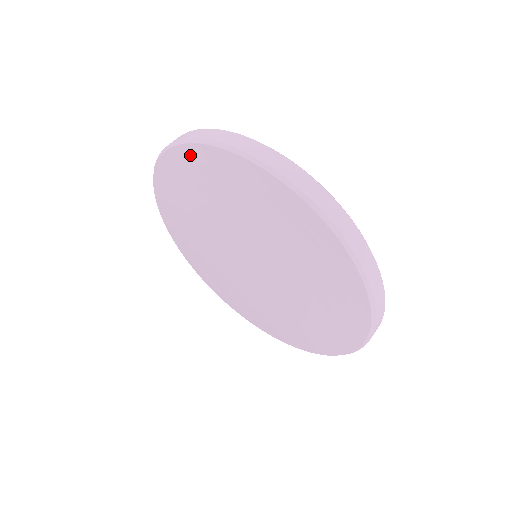
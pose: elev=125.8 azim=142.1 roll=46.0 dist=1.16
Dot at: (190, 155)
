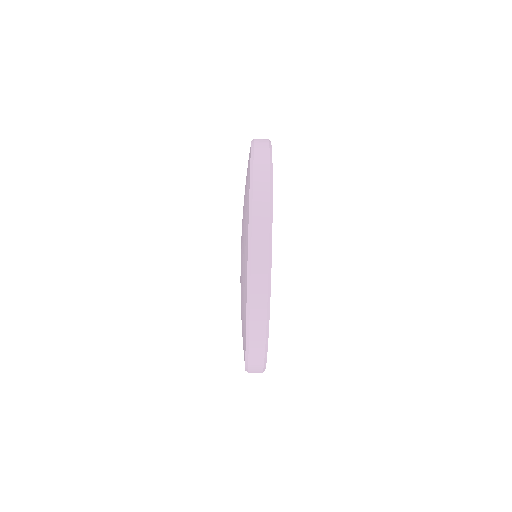
Dot at: (246, 279)
